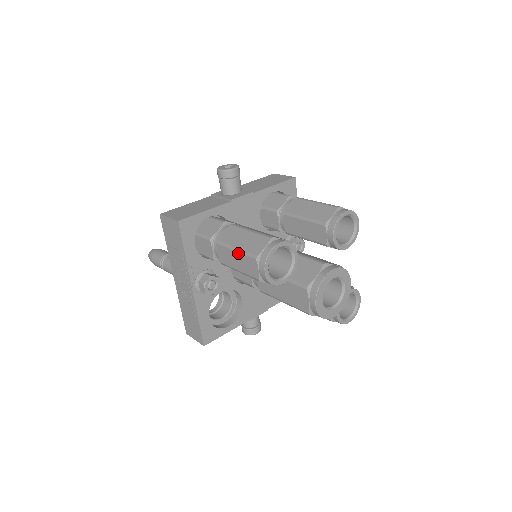
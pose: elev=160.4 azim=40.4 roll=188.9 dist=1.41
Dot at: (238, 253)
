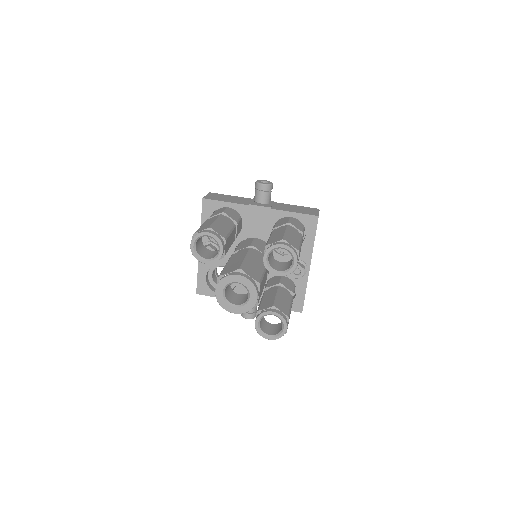
Dot at: occluded
